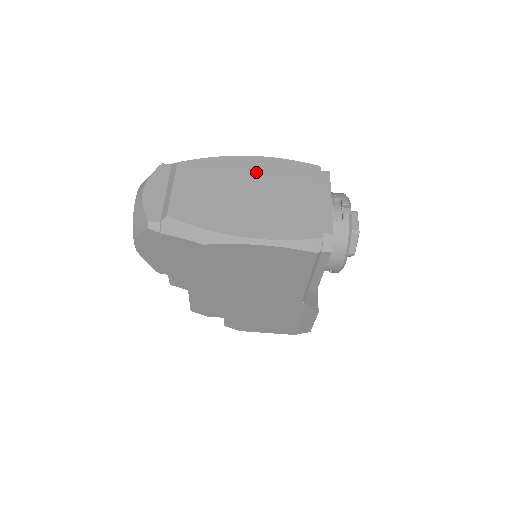
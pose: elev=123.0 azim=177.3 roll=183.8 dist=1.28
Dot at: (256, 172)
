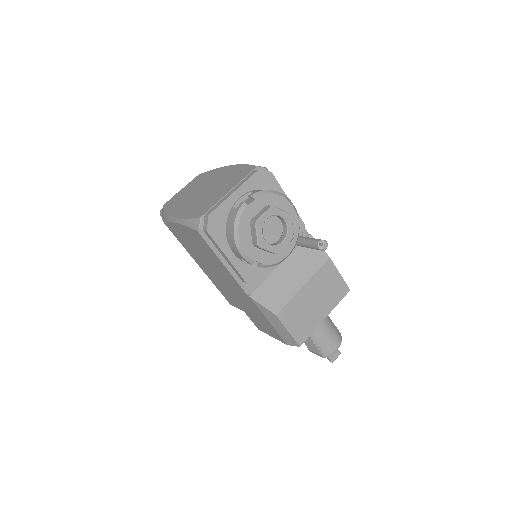
Dot at: (222, 176)
